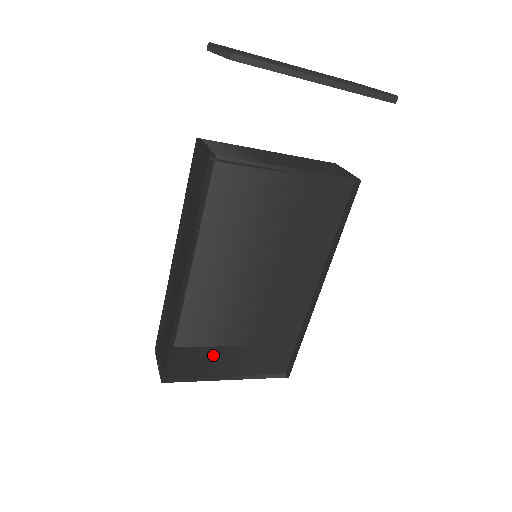
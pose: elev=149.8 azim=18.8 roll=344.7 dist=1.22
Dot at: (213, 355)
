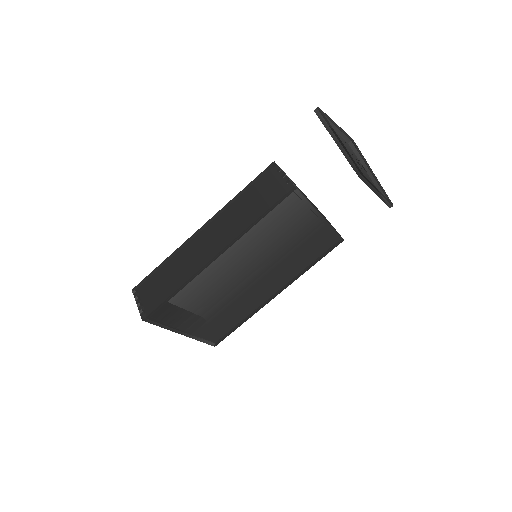
Dot at: (187, 313)
